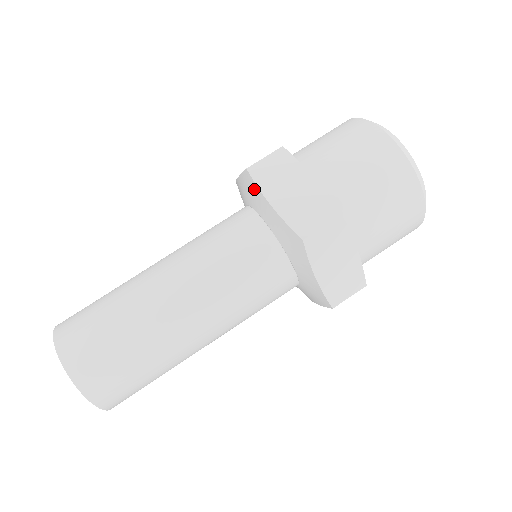
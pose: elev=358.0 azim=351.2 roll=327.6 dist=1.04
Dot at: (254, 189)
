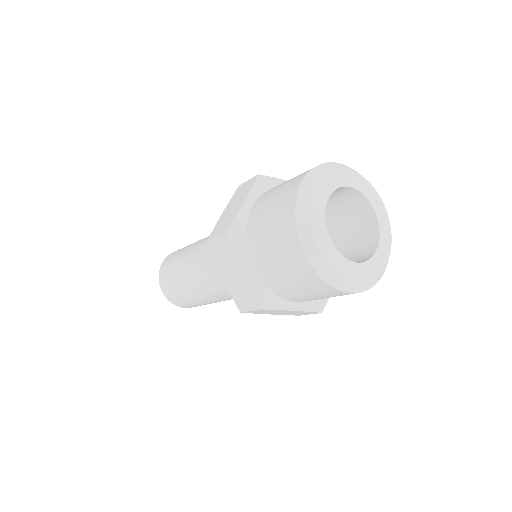
Dot at: occluded
